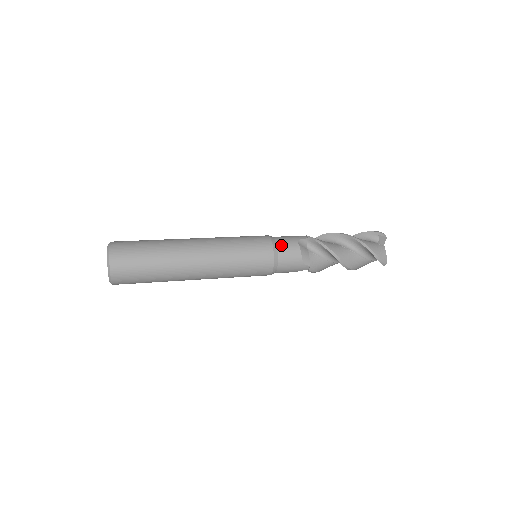
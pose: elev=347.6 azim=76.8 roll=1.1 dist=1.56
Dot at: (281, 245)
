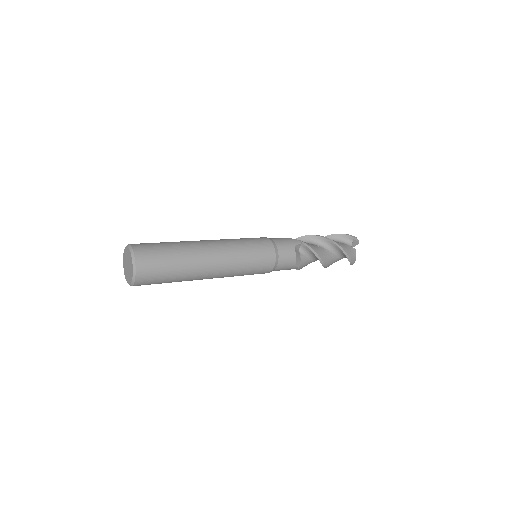
Dot at: (282, 252)
